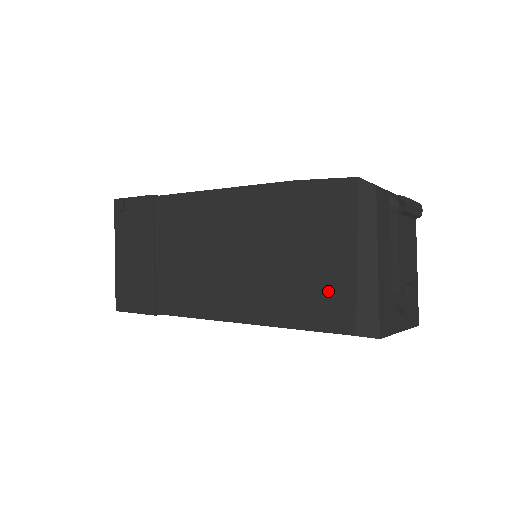
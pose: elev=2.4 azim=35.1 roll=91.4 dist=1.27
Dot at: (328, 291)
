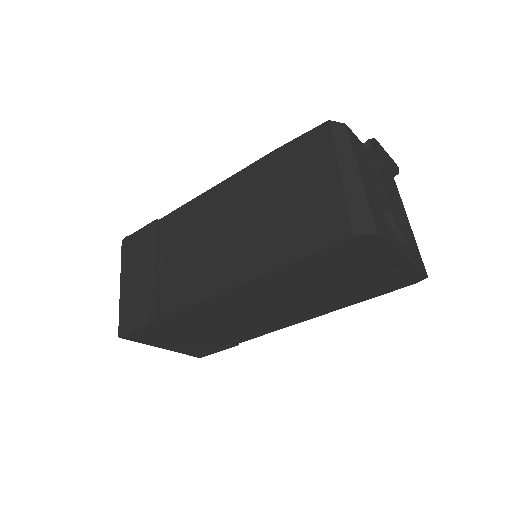
Dot at: (320, 213)
